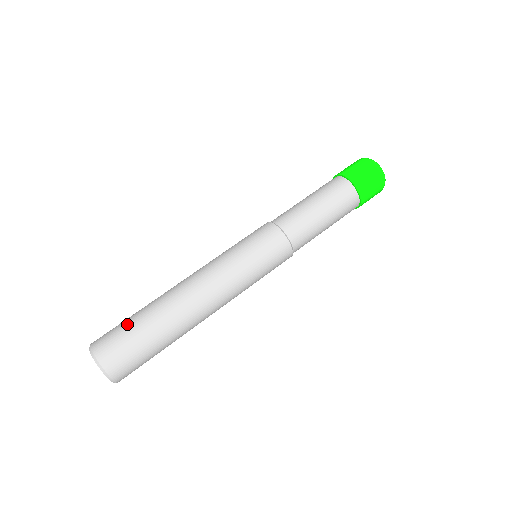
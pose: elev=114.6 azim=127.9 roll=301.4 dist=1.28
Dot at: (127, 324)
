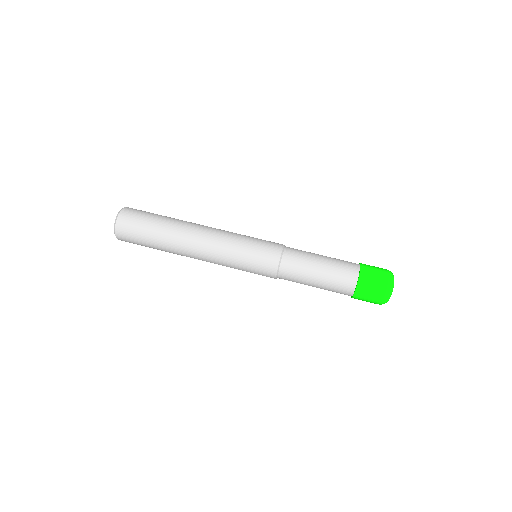
Dot at: occluded
